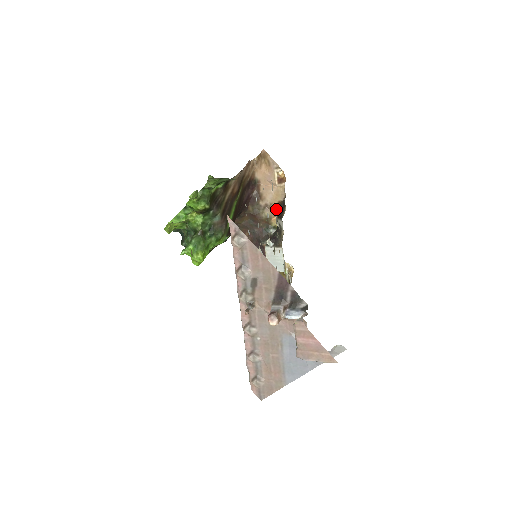
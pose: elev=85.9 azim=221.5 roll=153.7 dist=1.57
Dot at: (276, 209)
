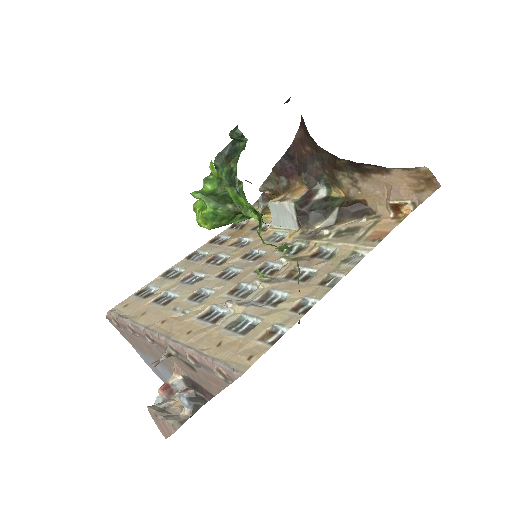
Dot at: (354, 196)
